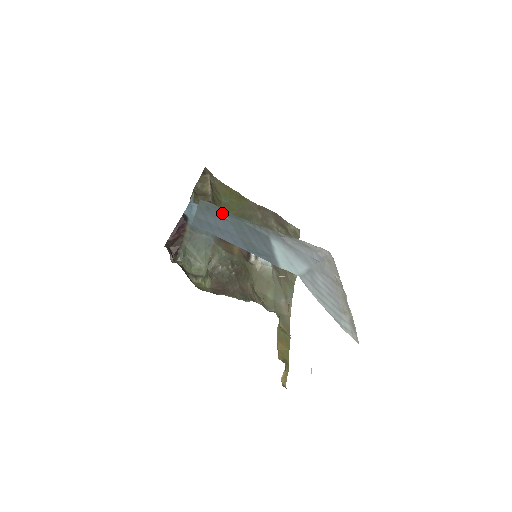
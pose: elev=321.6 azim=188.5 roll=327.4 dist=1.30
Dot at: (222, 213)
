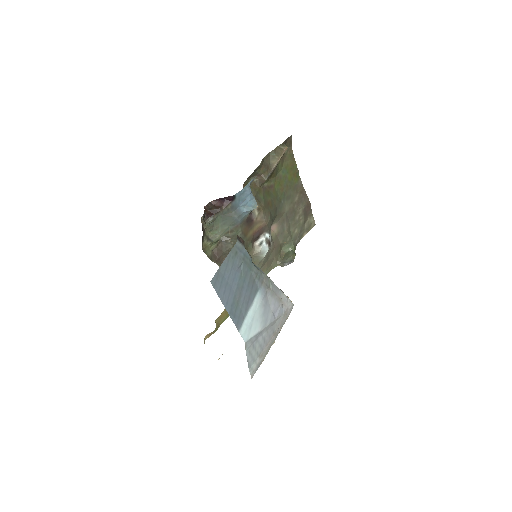
Dot at: (242, 261)
